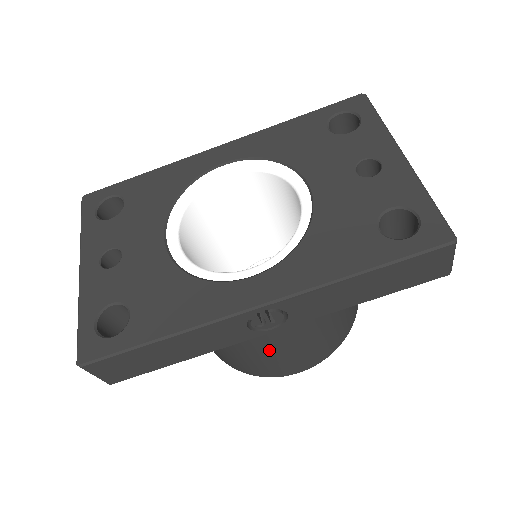
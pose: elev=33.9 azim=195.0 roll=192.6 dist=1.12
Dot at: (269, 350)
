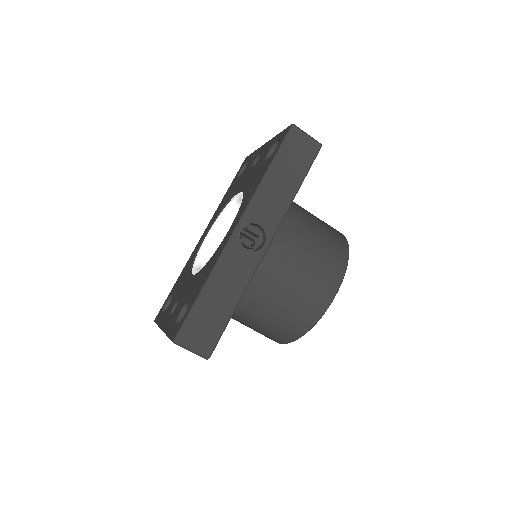
Dot at: (288, 272)
